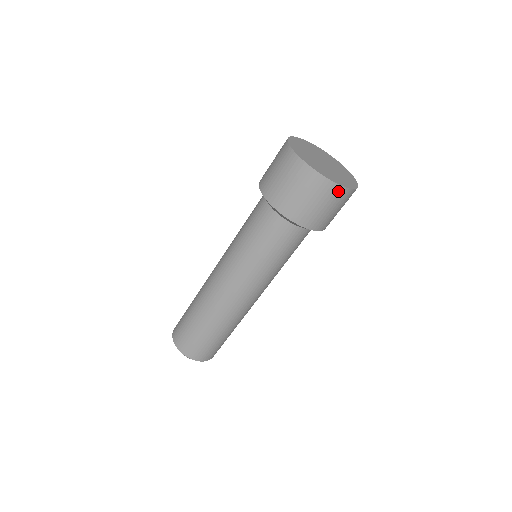
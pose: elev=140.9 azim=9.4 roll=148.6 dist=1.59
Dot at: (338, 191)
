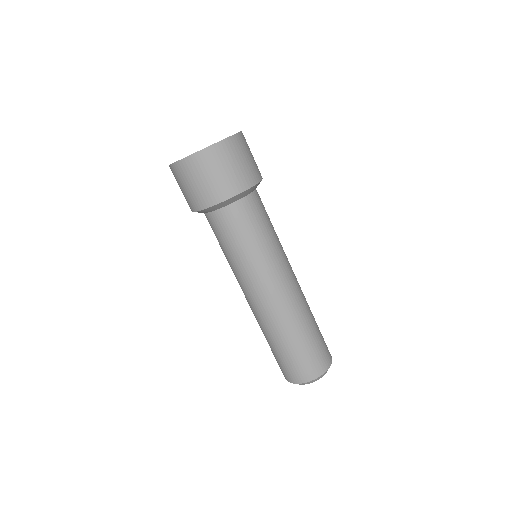
Dot at: (206, 155)
